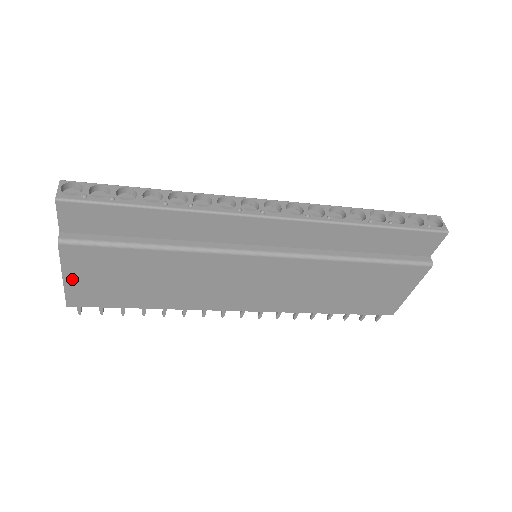
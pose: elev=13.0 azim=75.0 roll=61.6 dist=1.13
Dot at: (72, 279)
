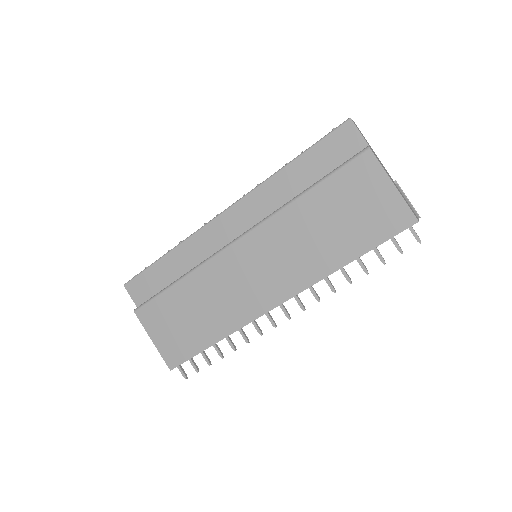
Dot at: (157, 340)
